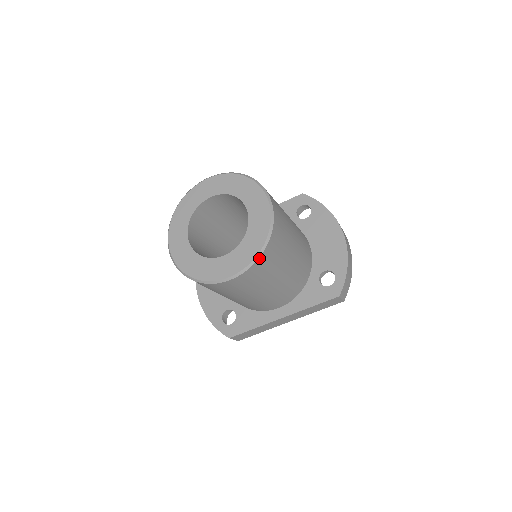
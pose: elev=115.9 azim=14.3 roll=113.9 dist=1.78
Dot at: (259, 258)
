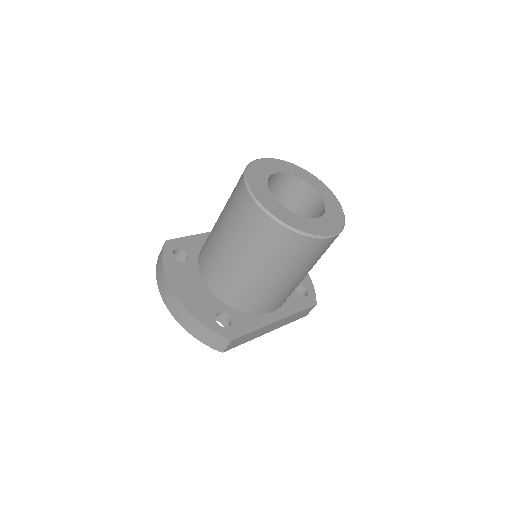
Dot at: occluded
